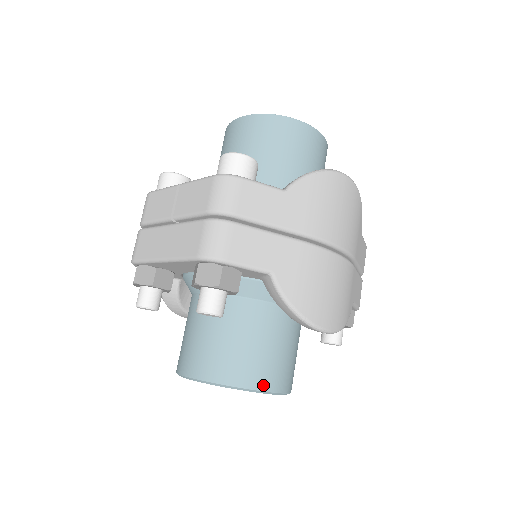
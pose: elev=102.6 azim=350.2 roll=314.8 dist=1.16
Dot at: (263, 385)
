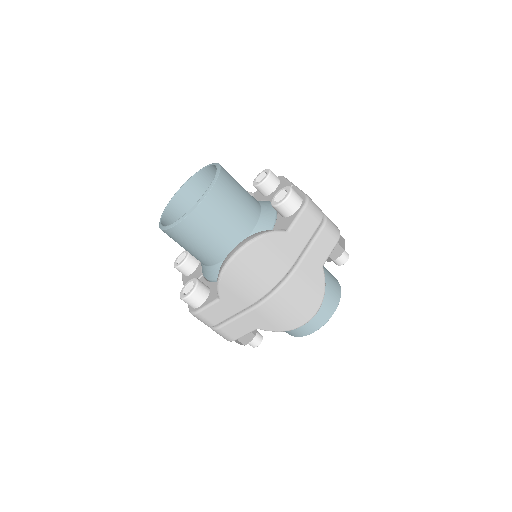
Dot at: (314, 329)
